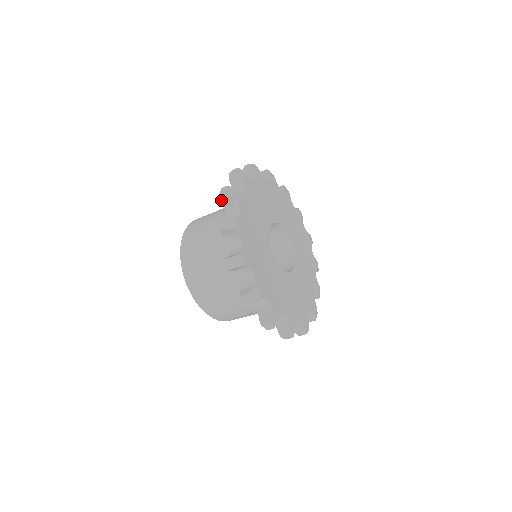
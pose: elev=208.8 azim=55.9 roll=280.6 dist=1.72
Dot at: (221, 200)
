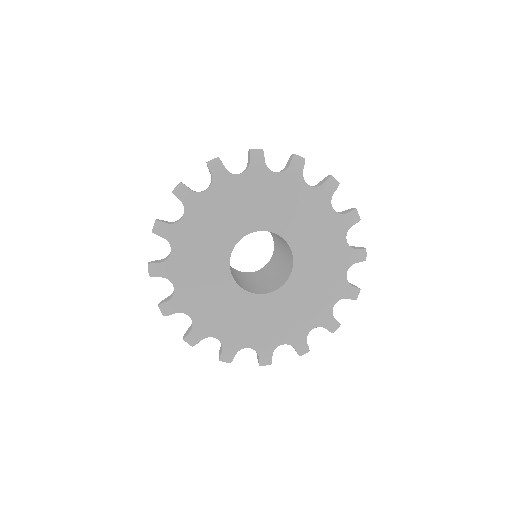
Dot at: occluded
